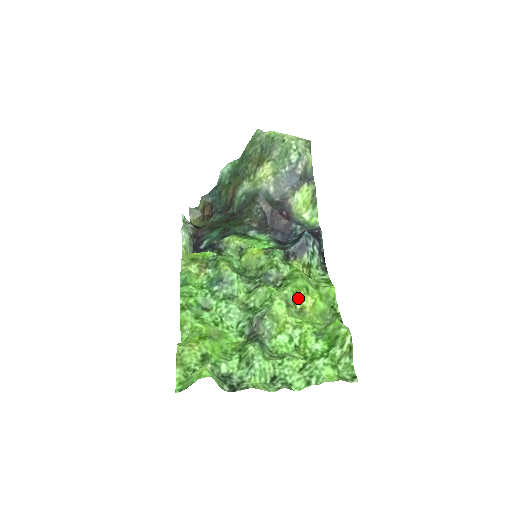
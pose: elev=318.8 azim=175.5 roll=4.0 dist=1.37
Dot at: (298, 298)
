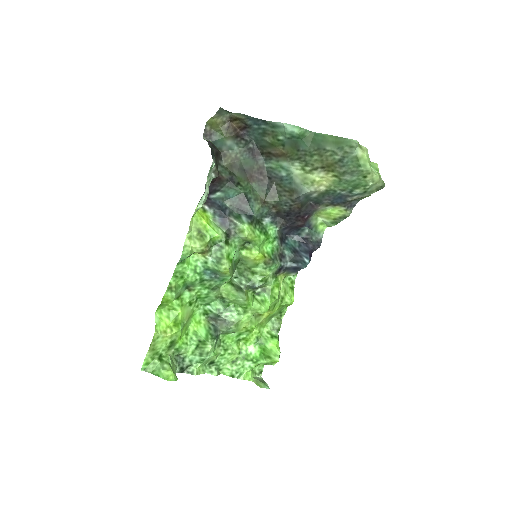
Dot at: occluded
